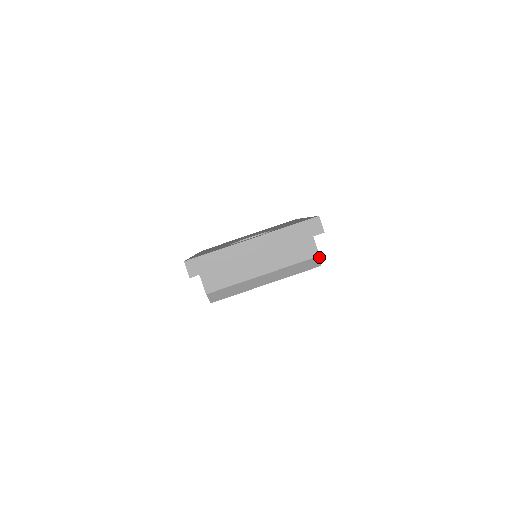
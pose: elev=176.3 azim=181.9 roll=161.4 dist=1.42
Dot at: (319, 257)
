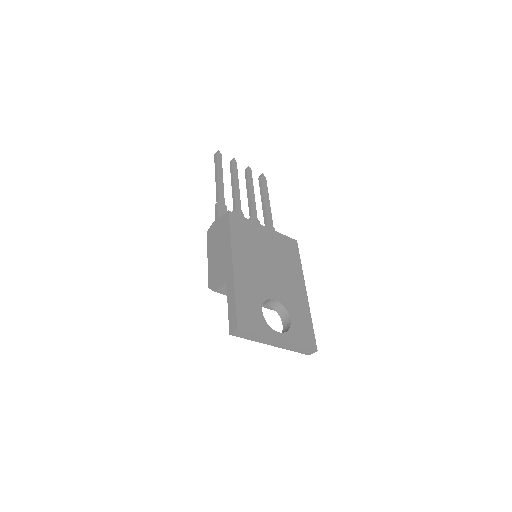
Dot at: occluded
